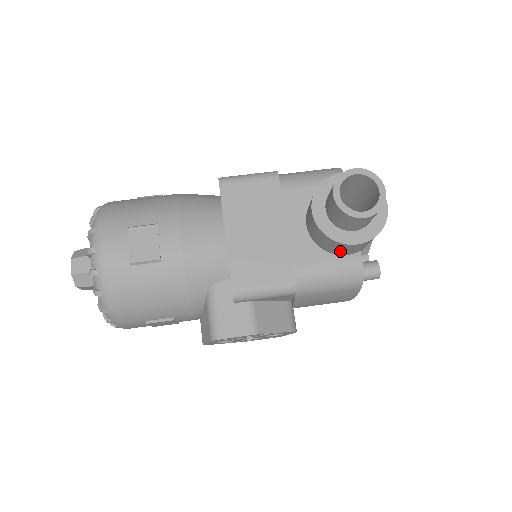
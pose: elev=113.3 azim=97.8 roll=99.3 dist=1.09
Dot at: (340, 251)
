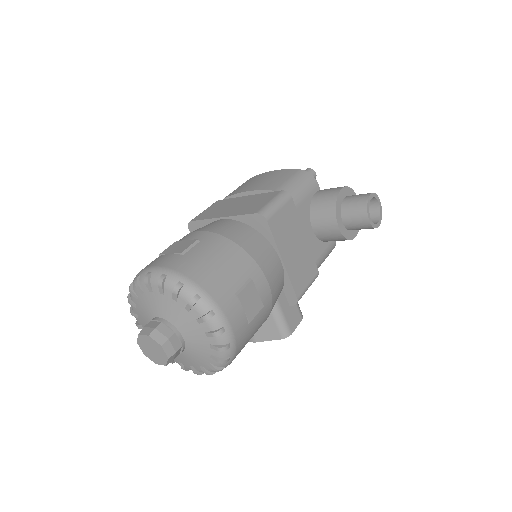
Dot at: occluded
